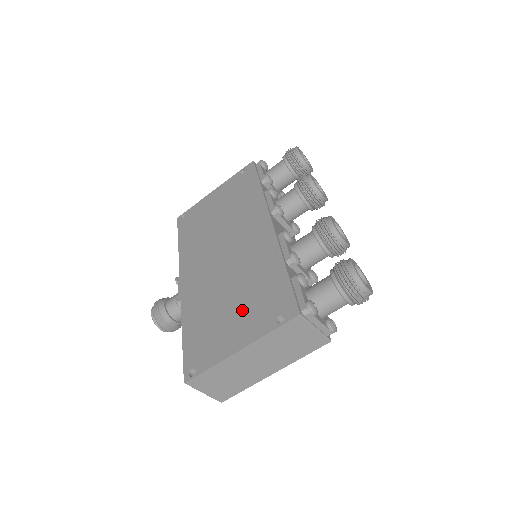
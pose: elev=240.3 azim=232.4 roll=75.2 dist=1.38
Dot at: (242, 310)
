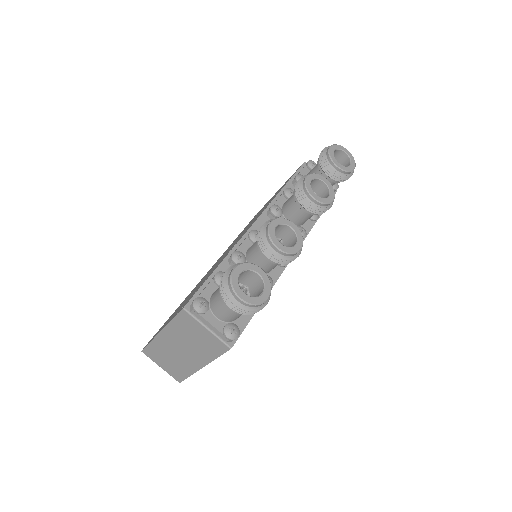
Dot at: (187, 299)
